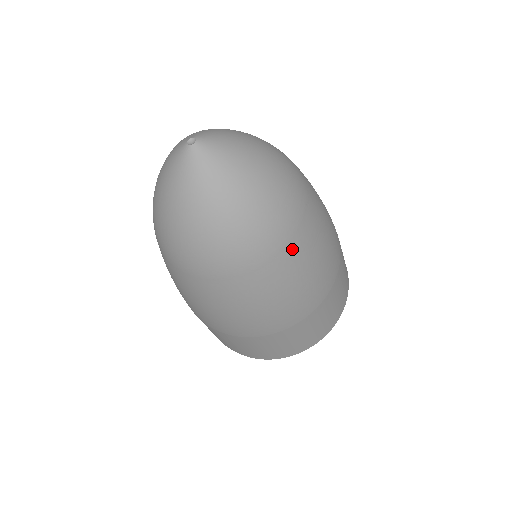
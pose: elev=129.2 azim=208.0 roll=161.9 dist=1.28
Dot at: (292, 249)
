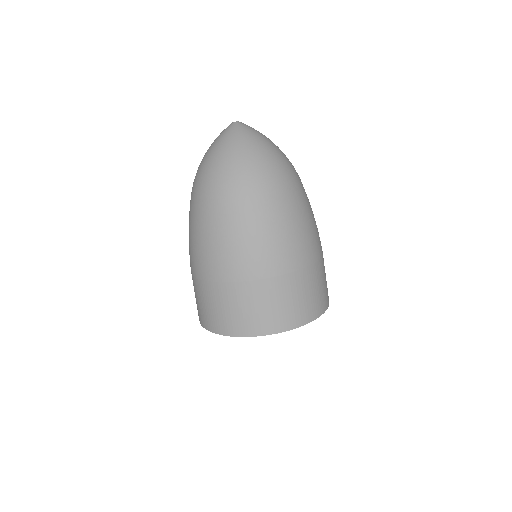
Dot at: (301, 189)
